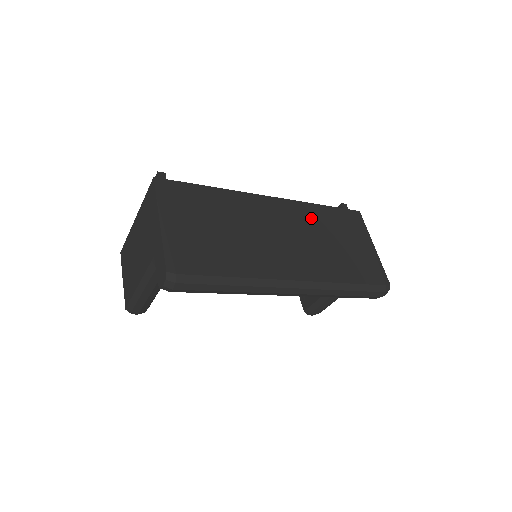
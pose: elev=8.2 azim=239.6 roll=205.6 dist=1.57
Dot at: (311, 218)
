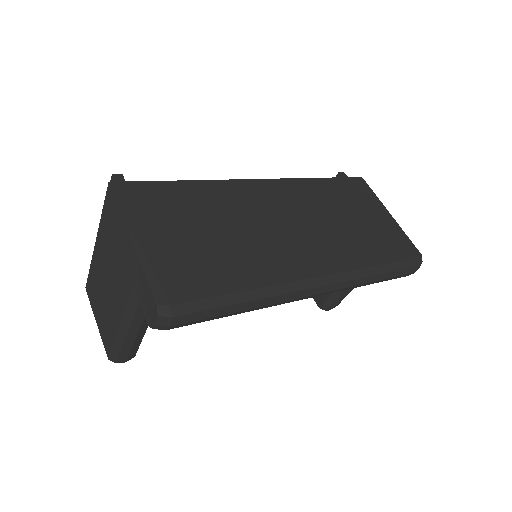
Dot at: (313, 196)
